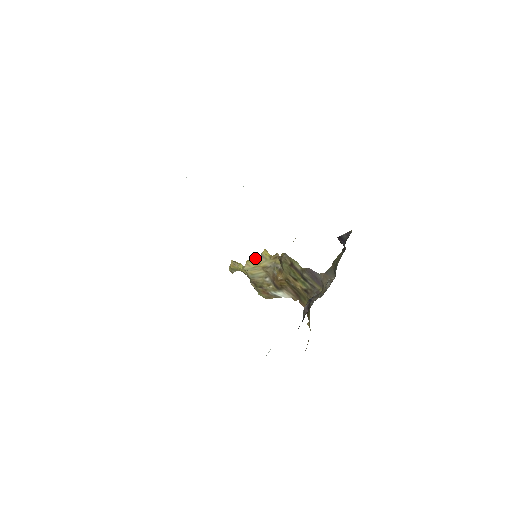
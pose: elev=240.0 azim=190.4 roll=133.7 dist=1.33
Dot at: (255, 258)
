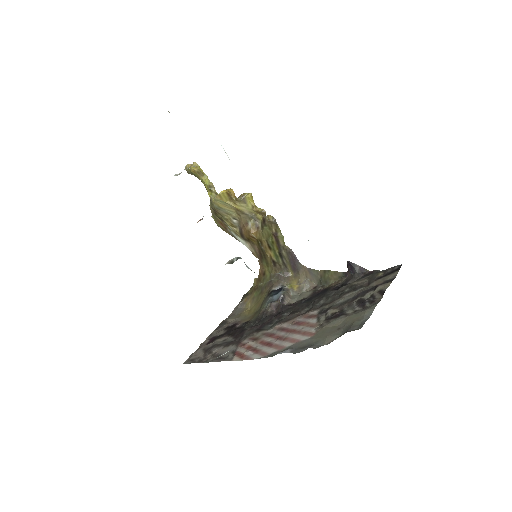
Dot at: (232, 190)
